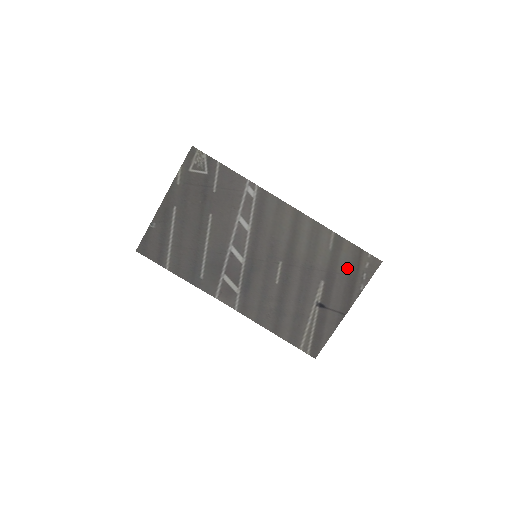
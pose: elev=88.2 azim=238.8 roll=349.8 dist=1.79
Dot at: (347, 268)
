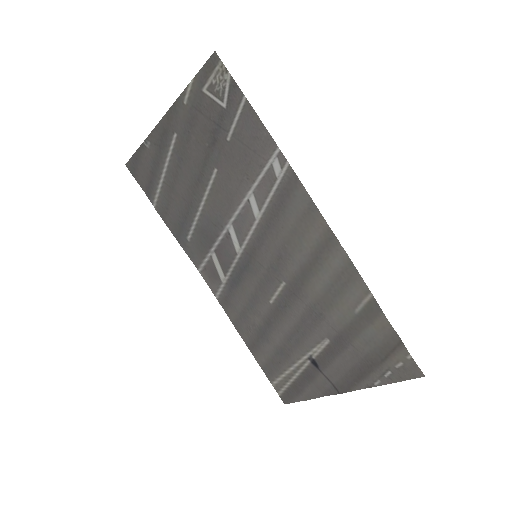
Dot at: (368, 349)
